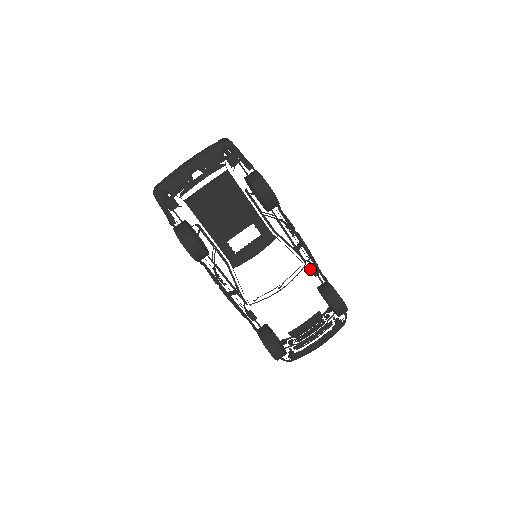
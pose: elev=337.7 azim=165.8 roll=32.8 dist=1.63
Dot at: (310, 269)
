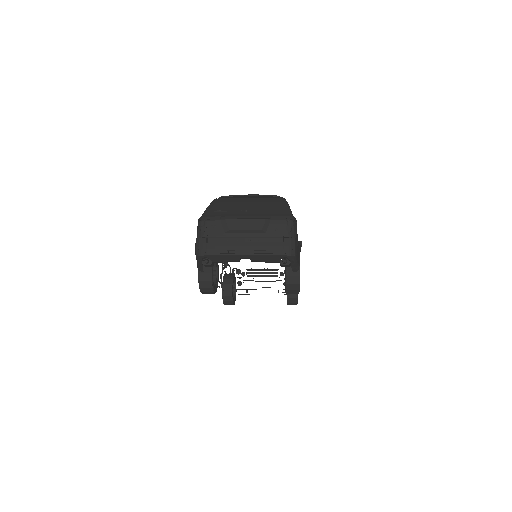
Dot at: occluded
